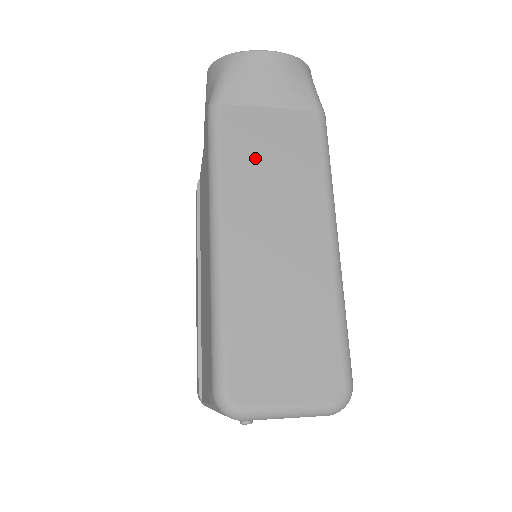
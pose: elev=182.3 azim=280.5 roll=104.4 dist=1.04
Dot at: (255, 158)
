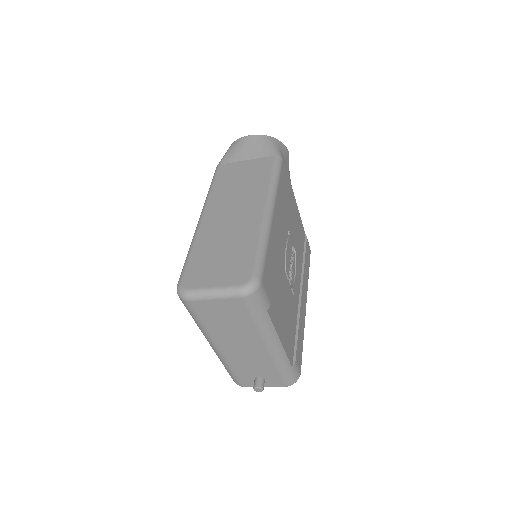
Dot at: (231, 182)
